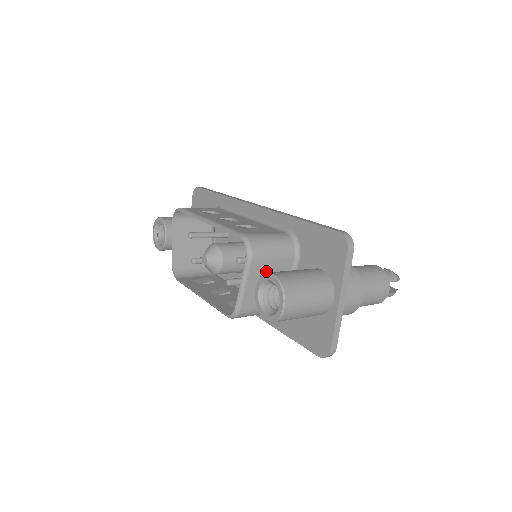
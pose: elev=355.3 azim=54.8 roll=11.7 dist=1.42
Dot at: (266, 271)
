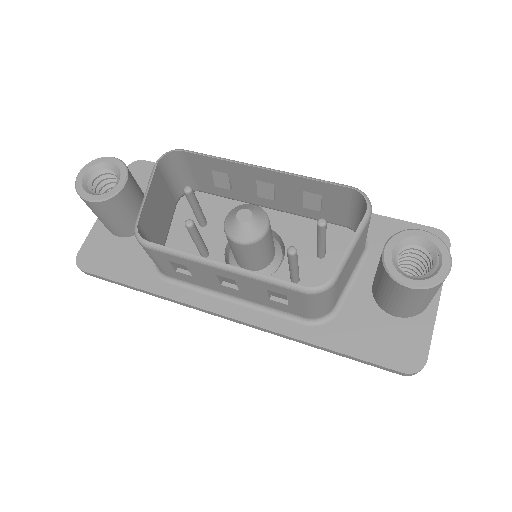
Dot at: (360, 245)
